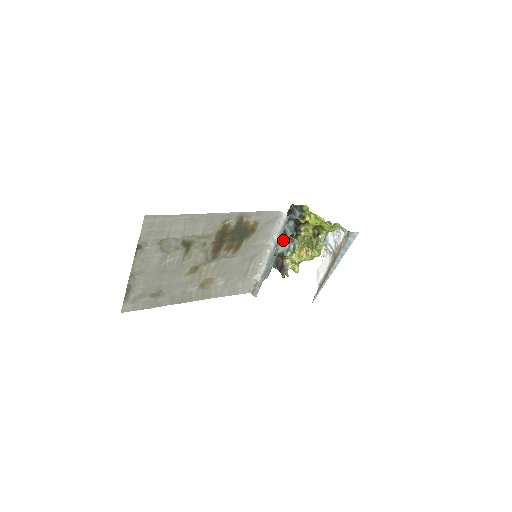
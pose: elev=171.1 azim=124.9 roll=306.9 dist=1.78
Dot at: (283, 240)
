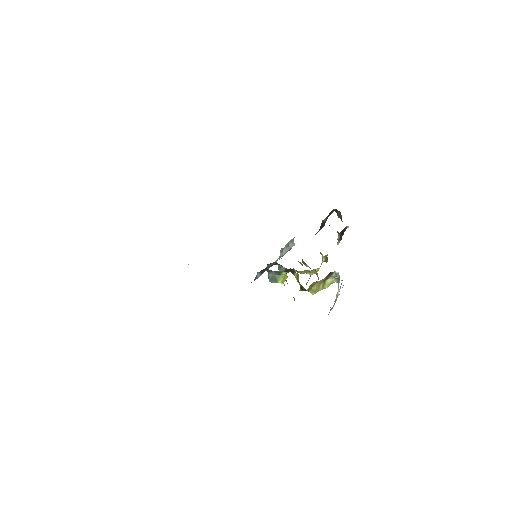
Dot at: occluded
